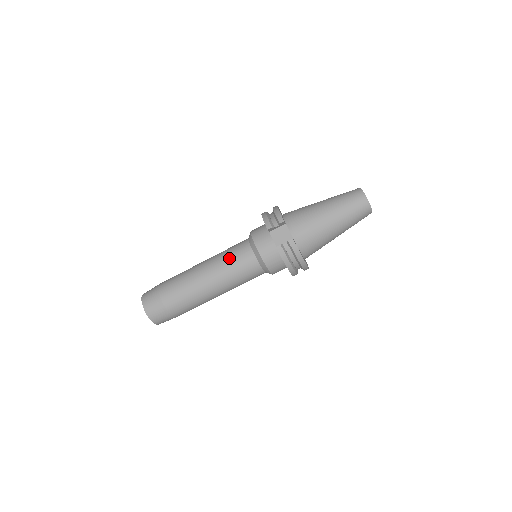
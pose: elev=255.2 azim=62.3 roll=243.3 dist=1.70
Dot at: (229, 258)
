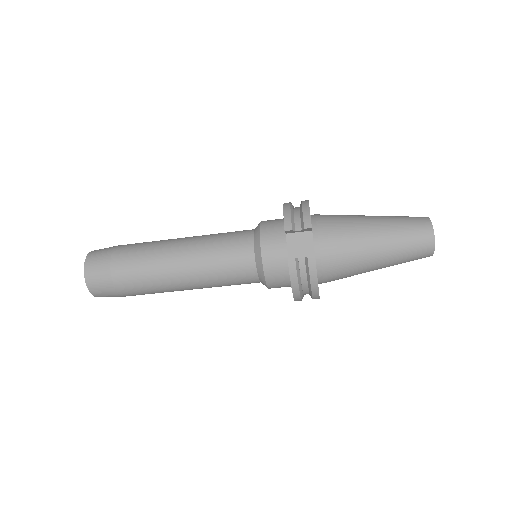
Dot at: (219, 248)
